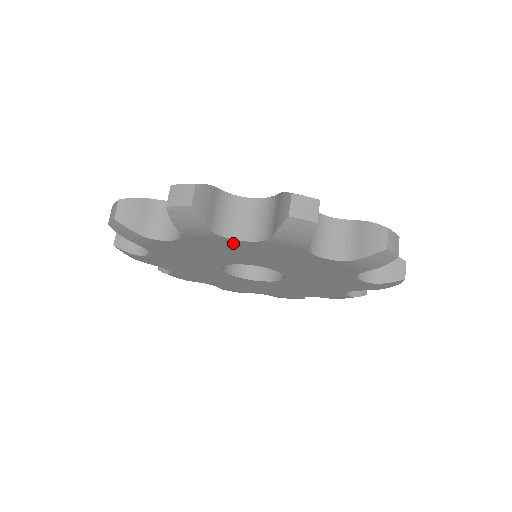
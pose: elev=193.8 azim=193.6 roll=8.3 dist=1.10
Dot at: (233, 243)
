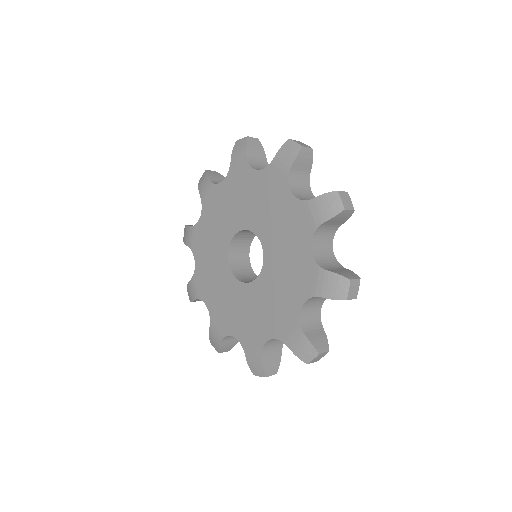
Dot at: (251, 177)
